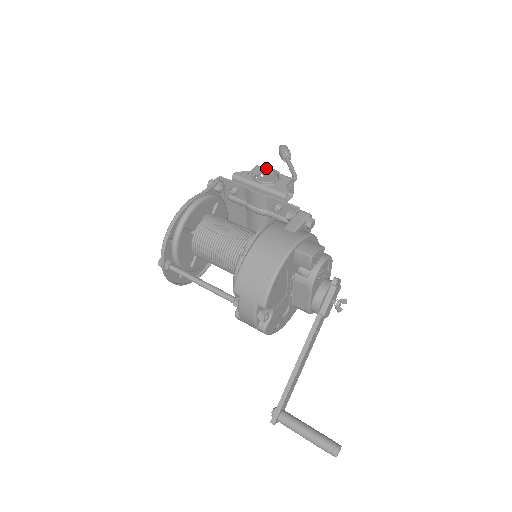
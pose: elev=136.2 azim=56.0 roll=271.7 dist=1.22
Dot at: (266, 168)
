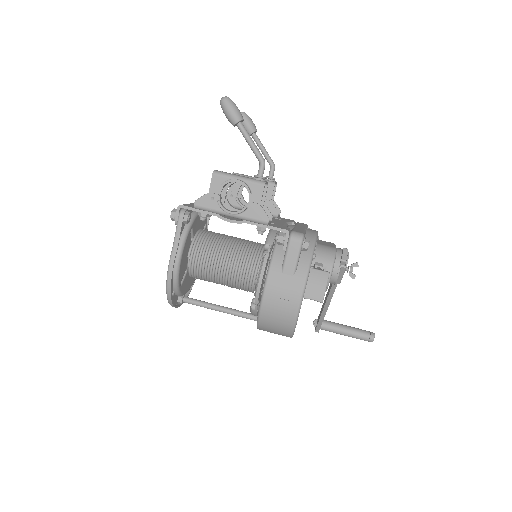
Dot at: (227, 182)
